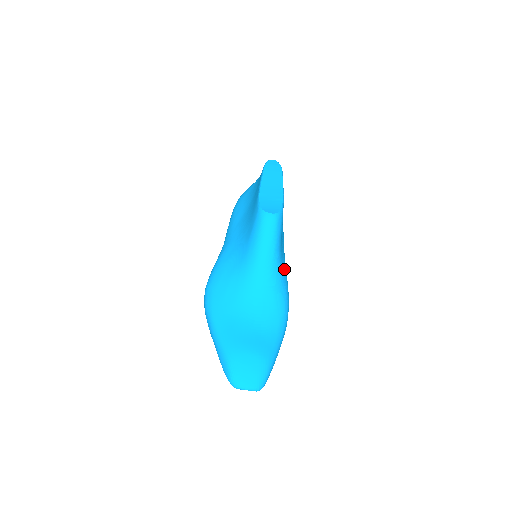
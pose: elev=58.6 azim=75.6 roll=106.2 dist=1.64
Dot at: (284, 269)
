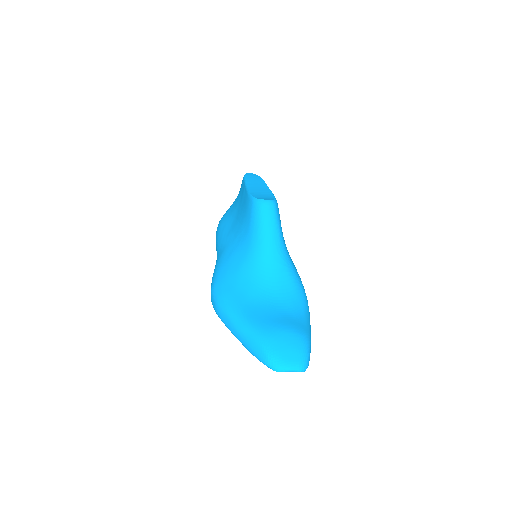
Dot at: occluded
